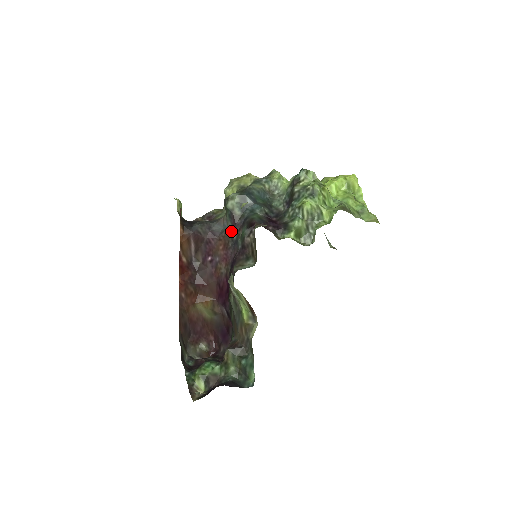
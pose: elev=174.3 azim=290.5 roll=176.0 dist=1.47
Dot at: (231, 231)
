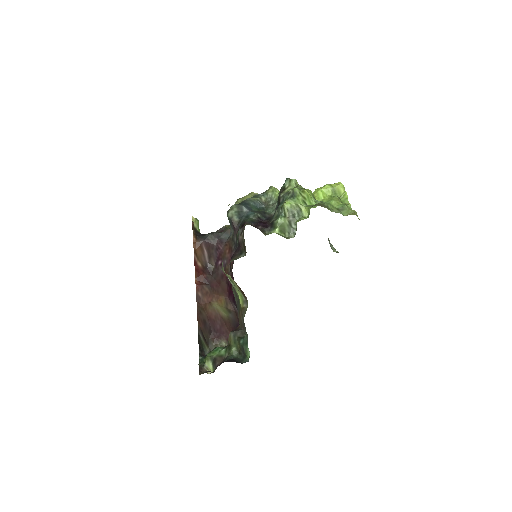
Dot at: (233, 236)
